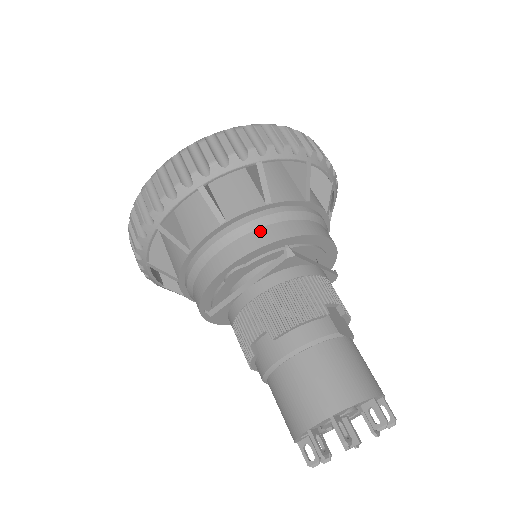
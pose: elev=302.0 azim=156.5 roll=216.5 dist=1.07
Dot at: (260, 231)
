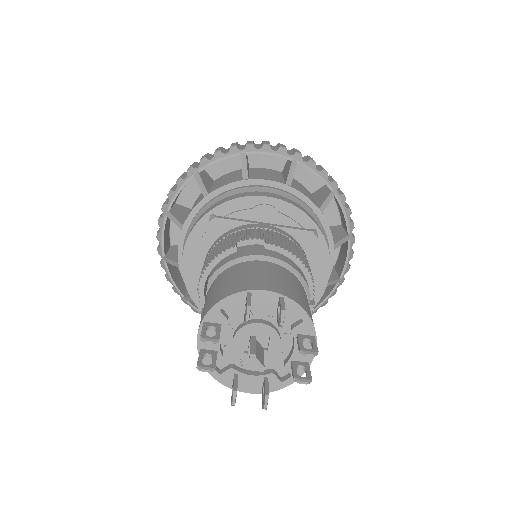
Dot at: (306, 210)
